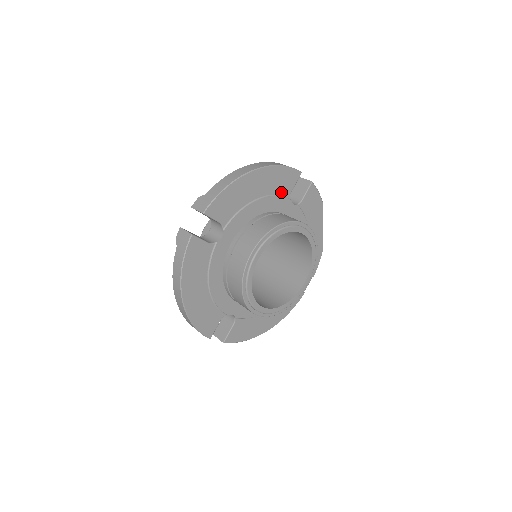
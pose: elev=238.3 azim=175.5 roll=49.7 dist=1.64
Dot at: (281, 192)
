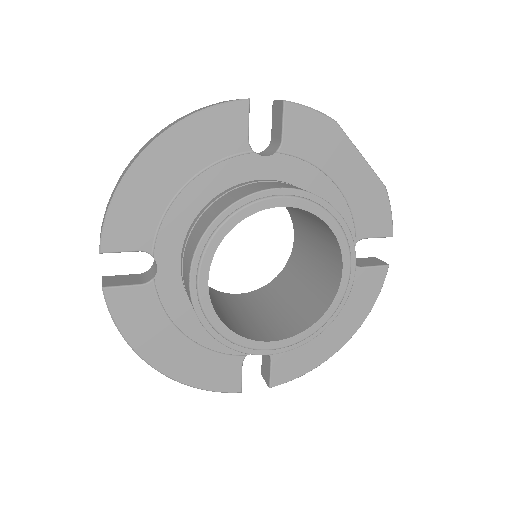
Dot at: (227, 151)
